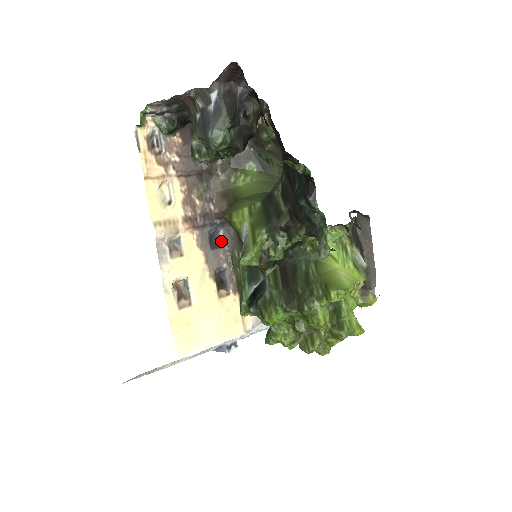
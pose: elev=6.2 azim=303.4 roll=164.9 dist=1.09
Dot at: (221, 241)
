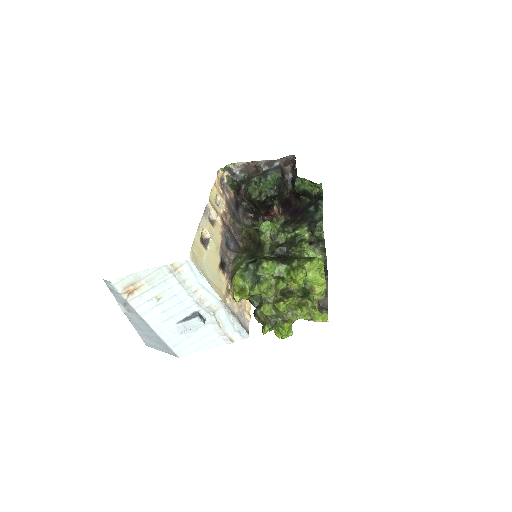
Dot at: (230, 249)
